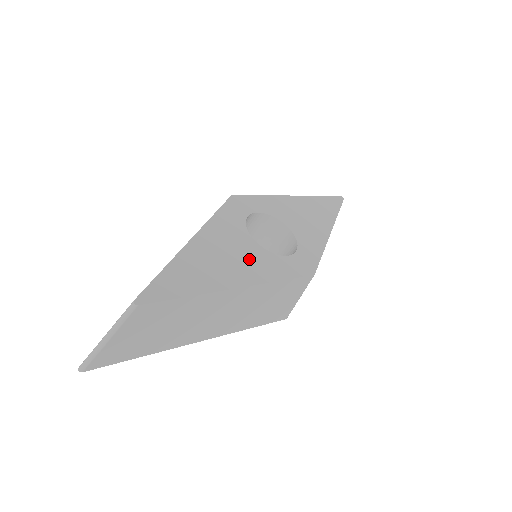
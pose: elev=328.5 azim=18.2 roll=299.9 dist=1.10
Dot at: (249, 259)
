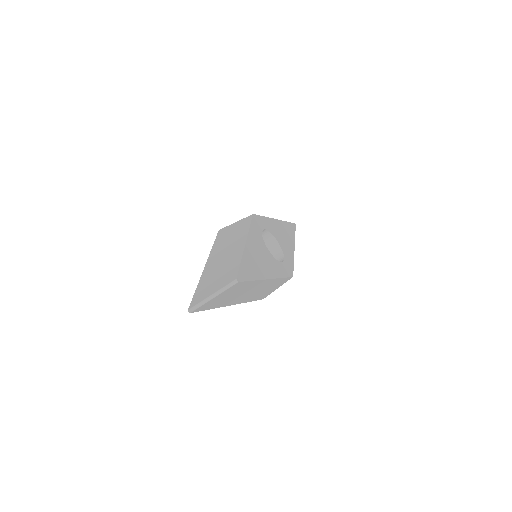
Dot at: (268, 261)
